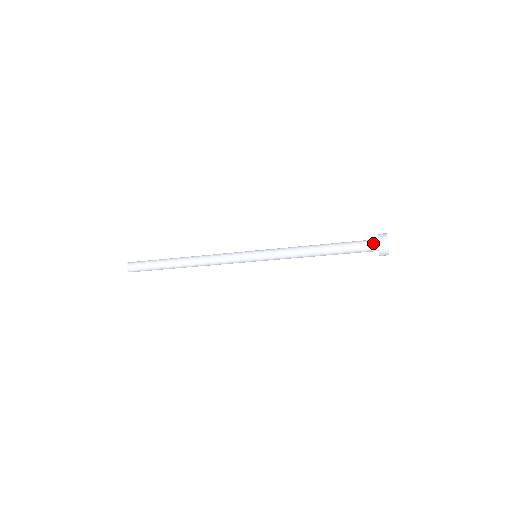
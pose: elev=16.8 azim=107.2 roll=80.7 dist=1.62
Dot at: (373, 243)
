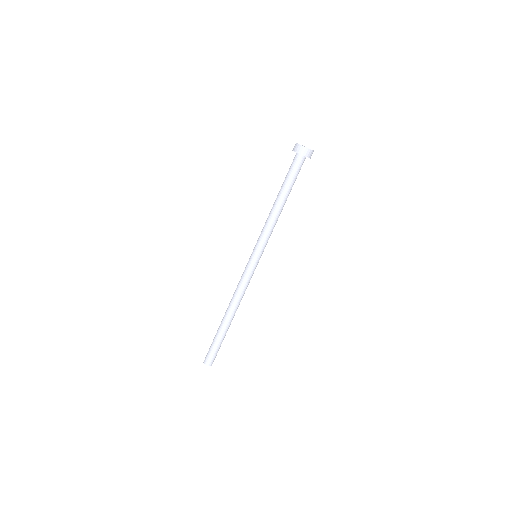
Dot at: (295, 157)
